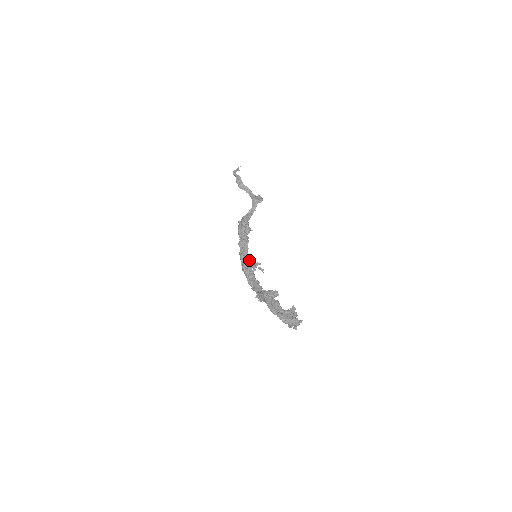
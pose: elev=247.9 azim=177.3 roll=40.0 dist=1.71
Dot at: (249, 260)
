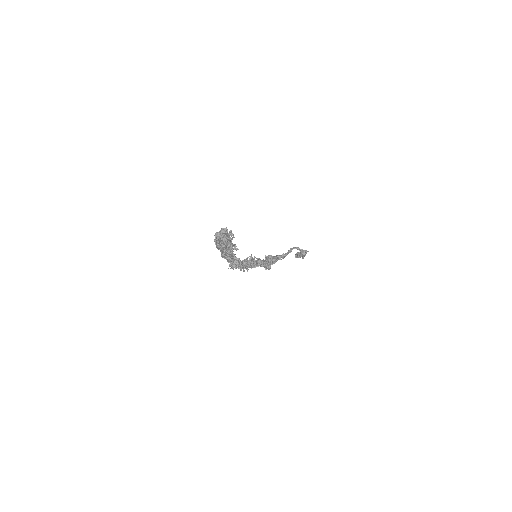
Dot at: occluded
